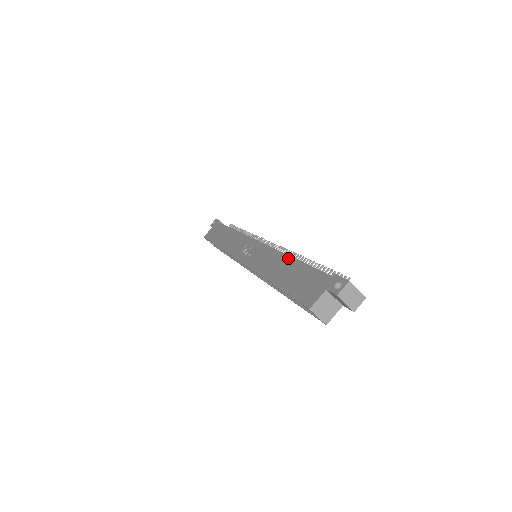
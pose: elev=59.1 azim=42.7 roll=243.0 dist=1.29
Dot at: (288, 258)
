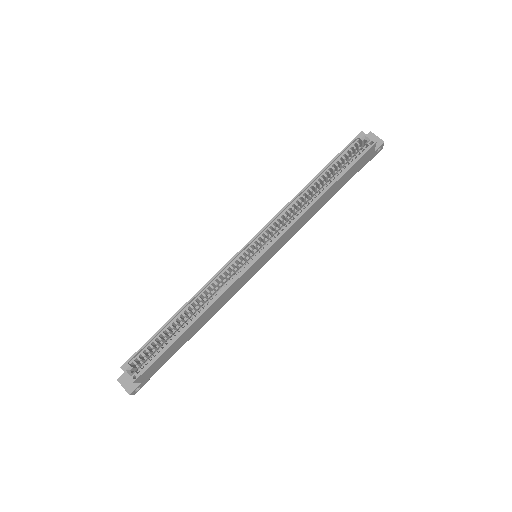
Dot at: occluded
